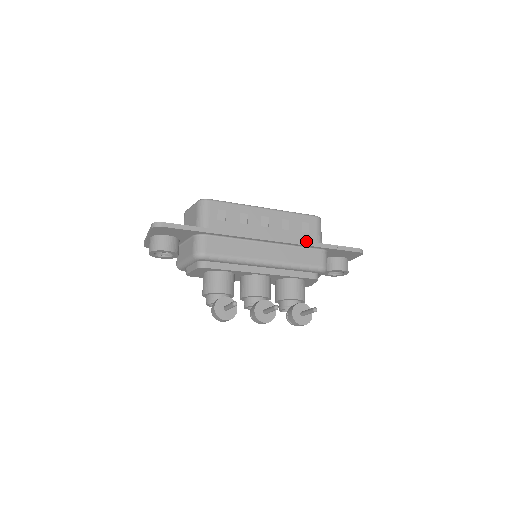
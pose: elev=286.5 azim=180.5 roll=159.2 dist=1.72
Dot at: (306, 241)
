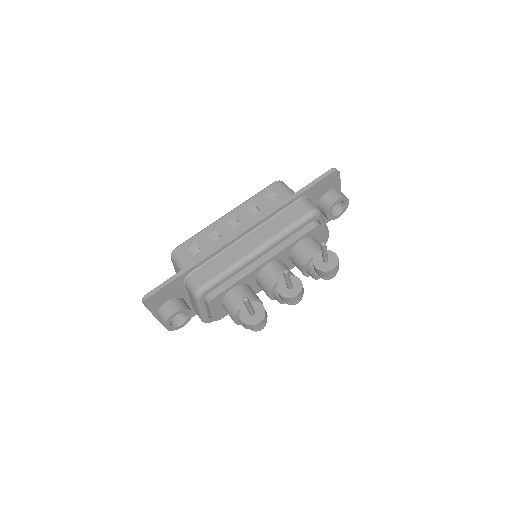
Dot at: (277, 205)
